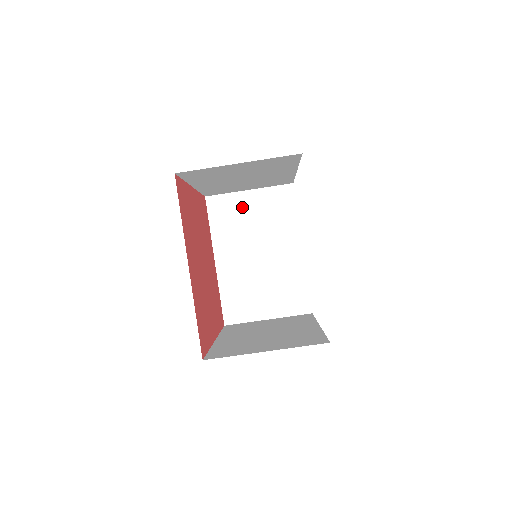
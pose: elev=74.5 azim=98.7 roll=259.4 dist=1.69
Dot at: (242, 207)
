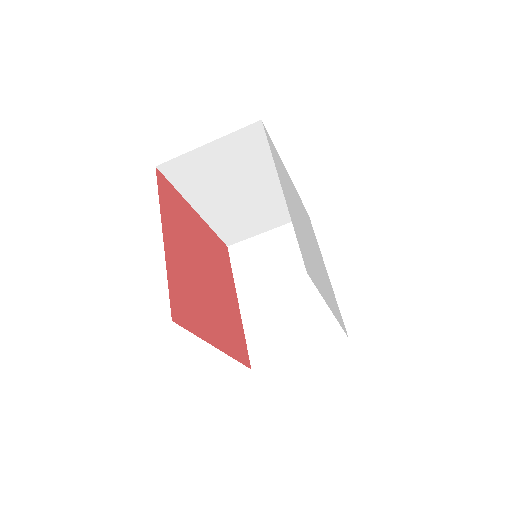
Dot at: (262, 247)
